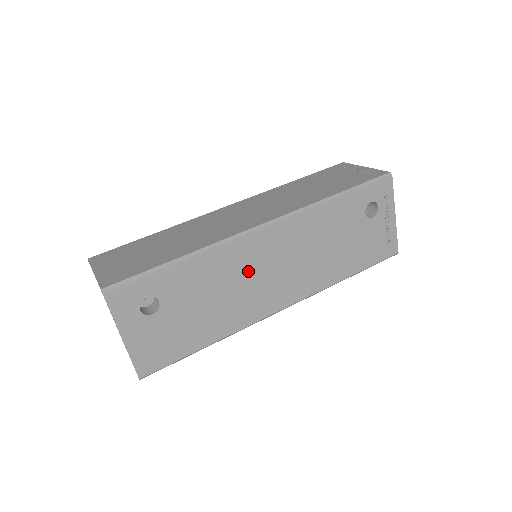
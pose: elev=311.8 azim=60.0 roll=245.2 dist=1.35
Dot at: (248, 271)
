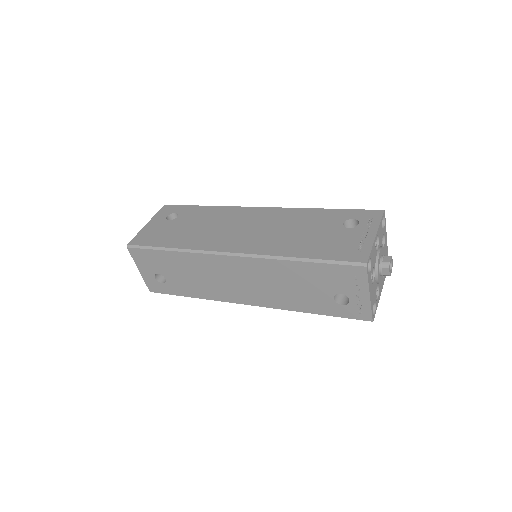
Dot at: (231, 223)
